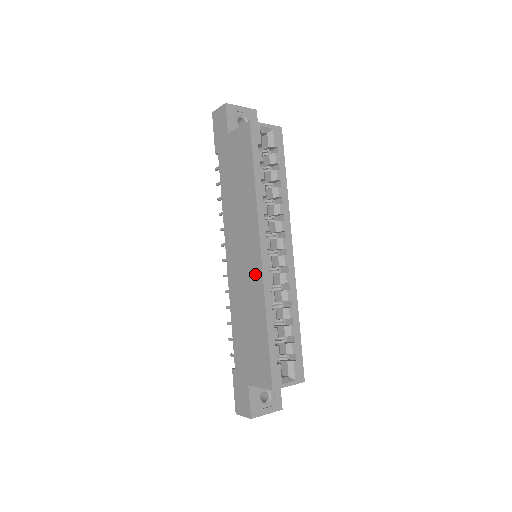
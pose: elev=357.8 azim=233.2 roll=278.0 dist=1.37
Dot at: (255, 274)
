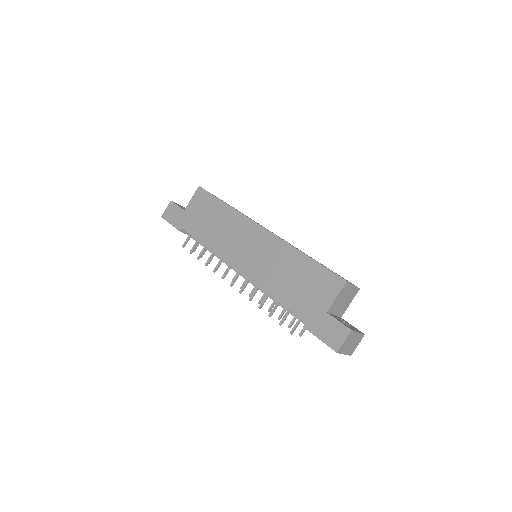
Dot at: (269, 242)
